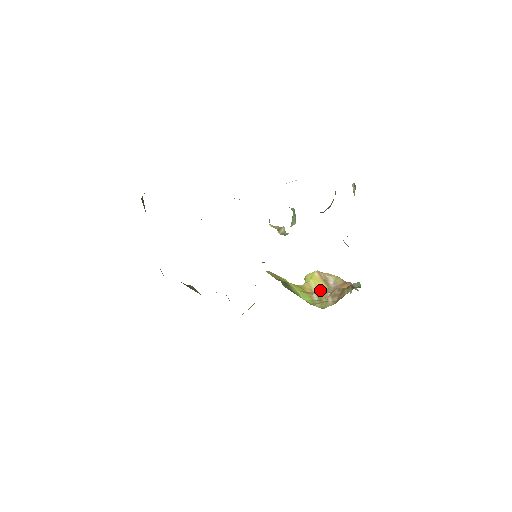
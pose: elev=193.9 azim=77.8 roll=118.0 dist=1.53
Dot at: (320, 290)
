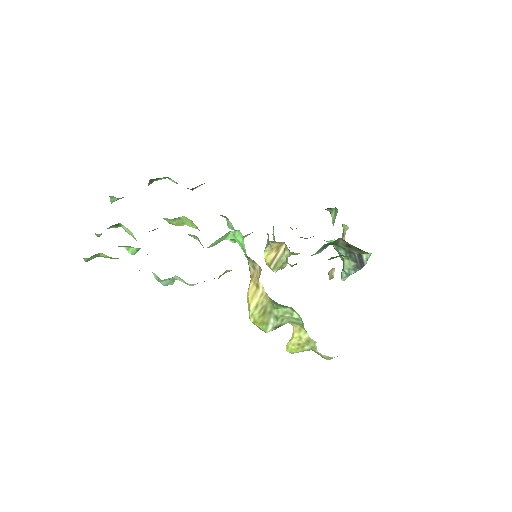
Dot at: occluded
